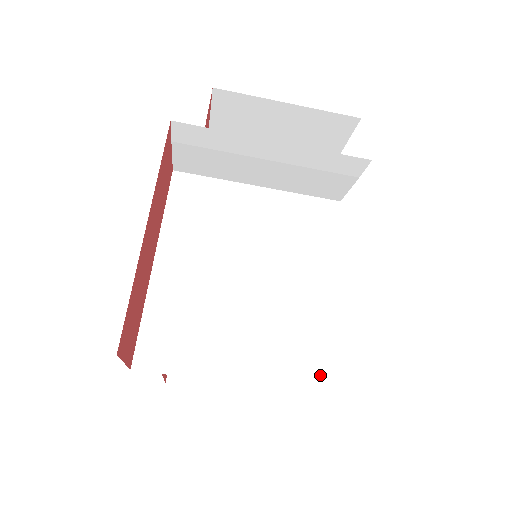
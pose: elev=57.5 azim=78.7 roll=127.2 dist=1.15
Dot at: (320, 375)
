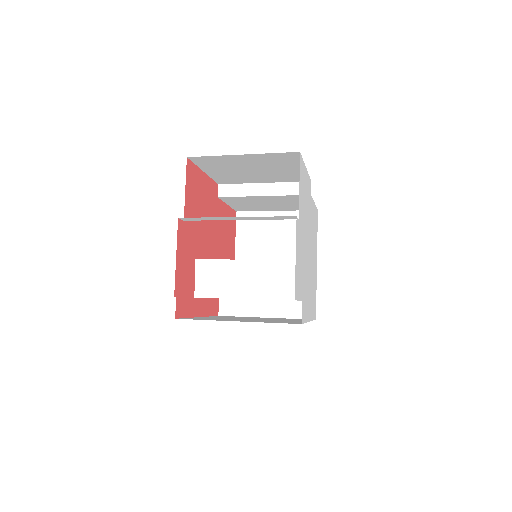
Dot at: occluded
